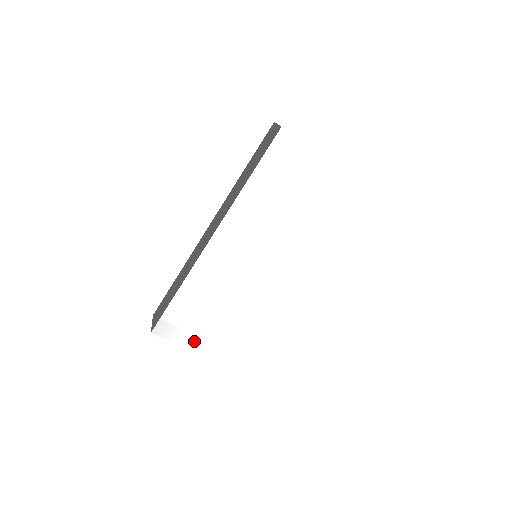
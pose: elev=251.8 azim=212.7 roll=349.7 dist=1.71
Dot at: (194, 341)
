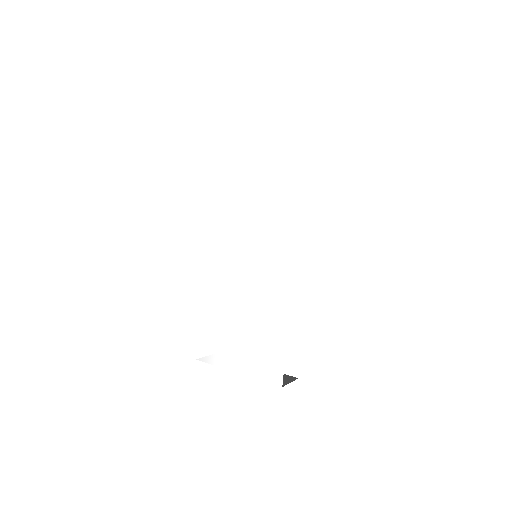
Dot at: (229, 359)
